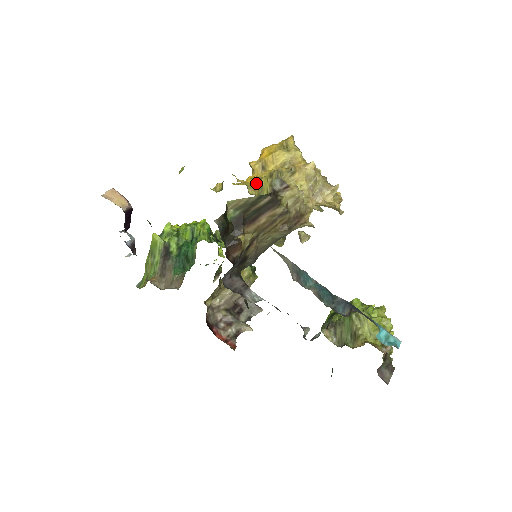
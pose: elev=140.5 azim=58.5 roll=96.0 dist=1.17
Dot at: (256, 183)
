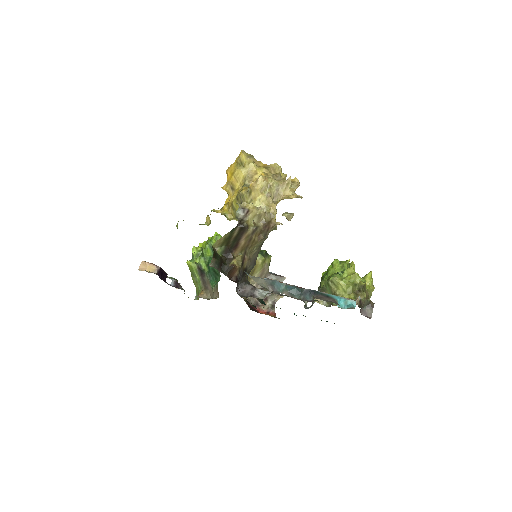
Dot at: (230, 208)
